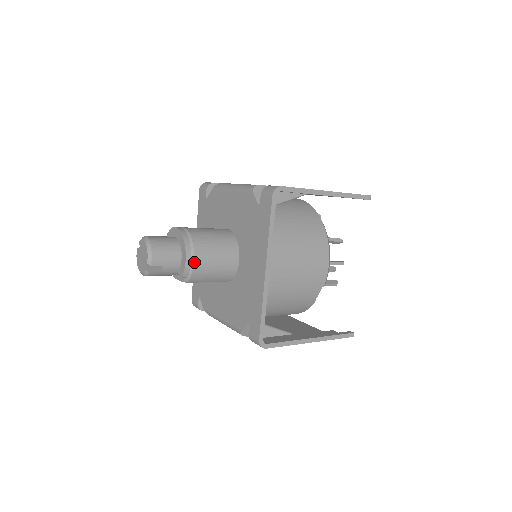
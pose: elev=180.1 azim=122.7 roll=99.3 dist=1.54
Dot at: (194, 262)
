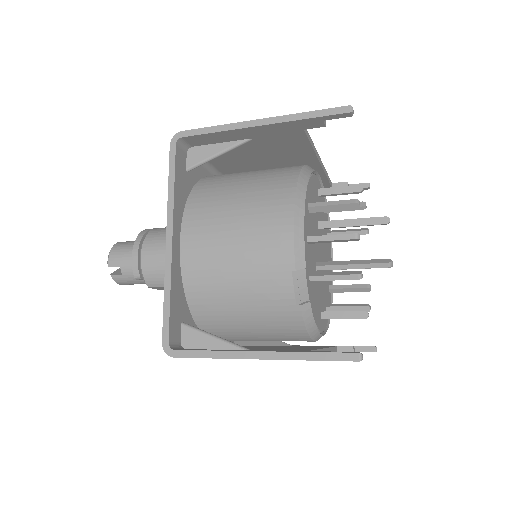
Dot at: (141, 257)
